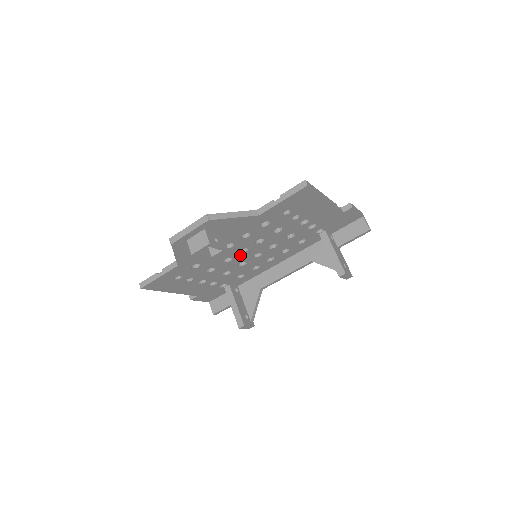
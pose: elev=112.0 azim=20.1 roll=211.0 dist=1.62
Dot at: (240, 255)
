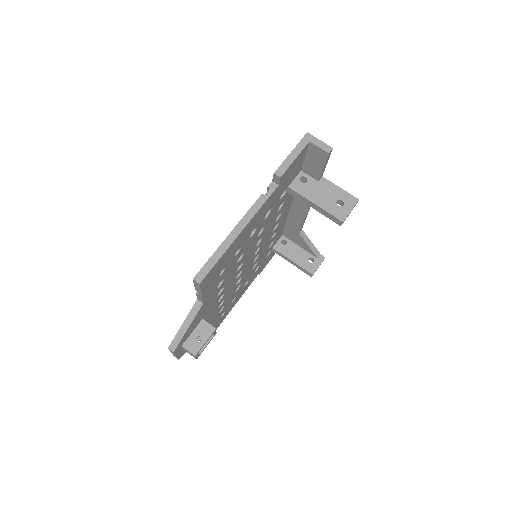
Dot at: (242, 272)
